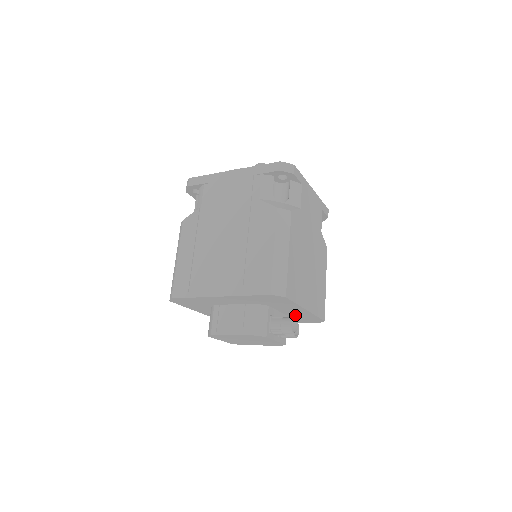
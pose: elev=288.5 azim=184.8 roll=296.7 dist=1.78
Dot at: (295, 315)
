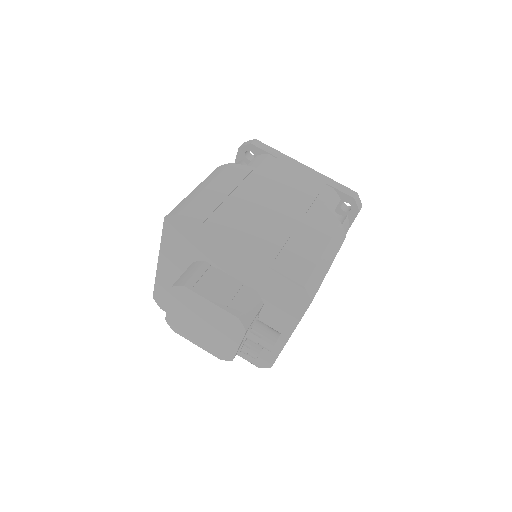
Dot at: occluded
